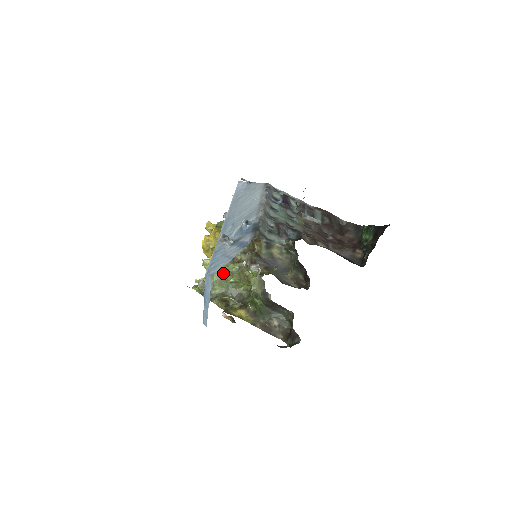
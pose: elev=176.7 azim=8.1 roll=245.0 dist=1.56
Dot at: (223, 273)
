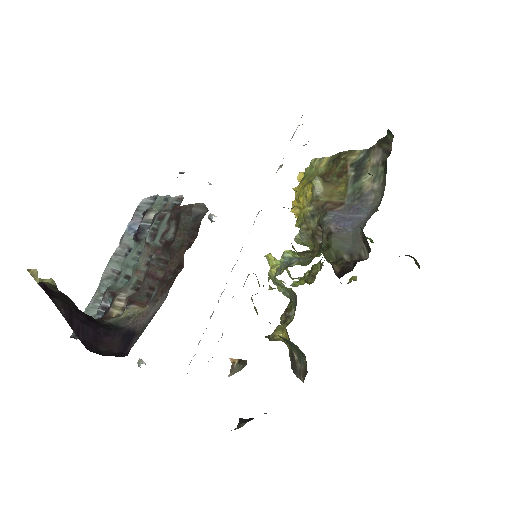
Dot at: (274, 273)
